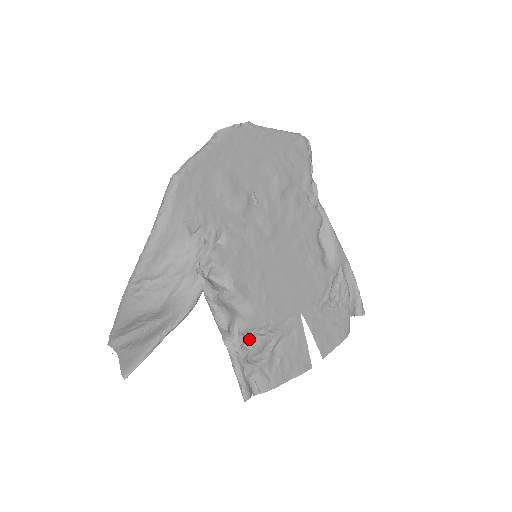
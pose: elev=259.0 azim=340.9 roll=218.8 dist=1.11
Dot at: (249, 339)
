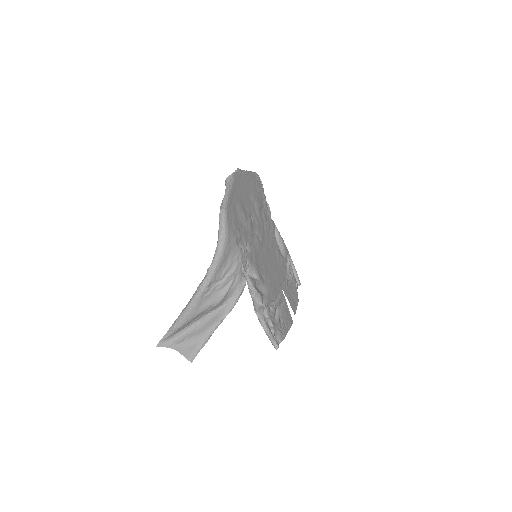
Dot at: (269, 309)
